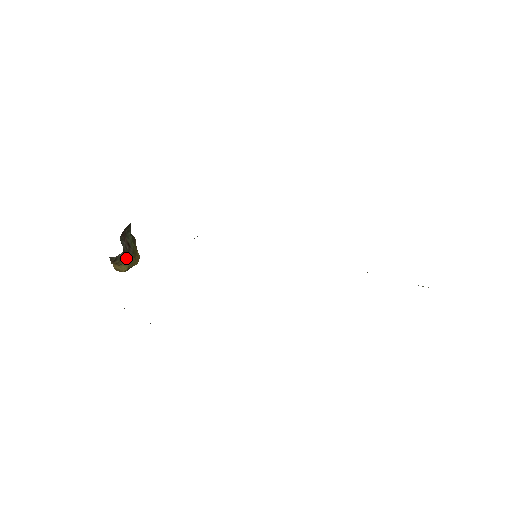
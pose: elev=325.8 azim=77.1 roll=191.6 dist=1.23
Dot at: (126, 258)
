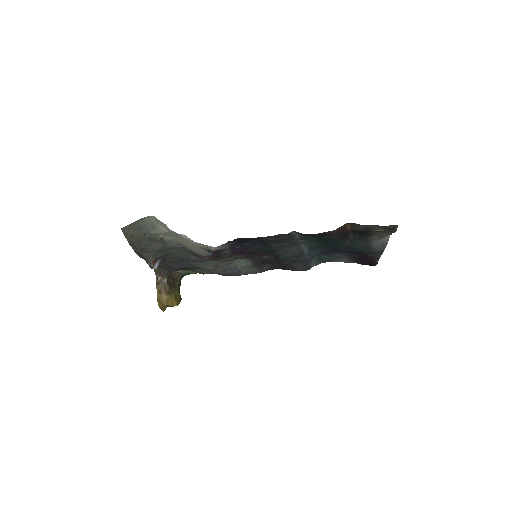
Dot at: (168, 289)
